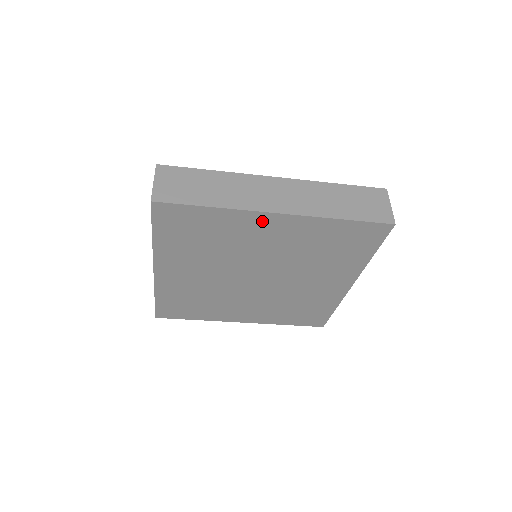
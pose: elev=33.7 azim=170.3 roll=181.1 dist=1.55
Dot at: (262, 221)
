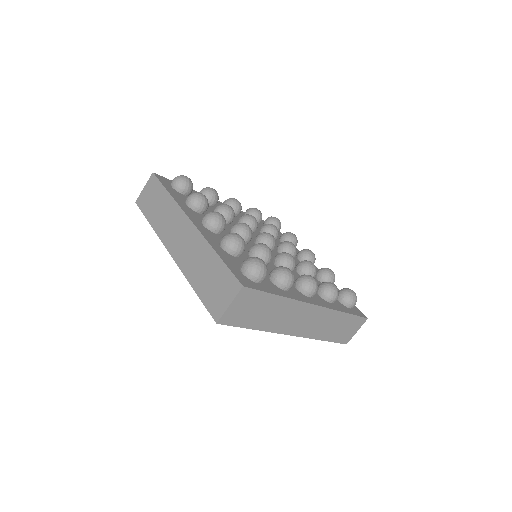
Dot at: occluded
